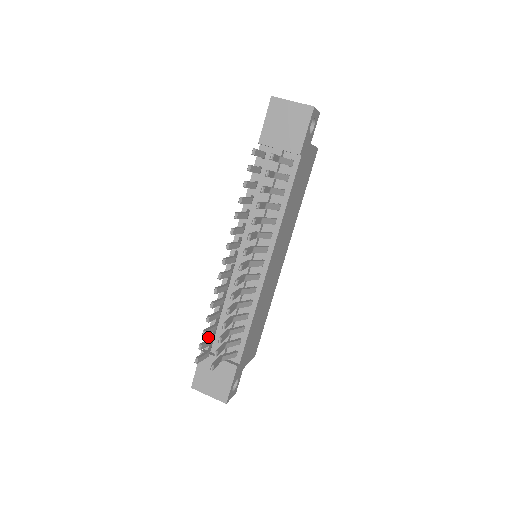
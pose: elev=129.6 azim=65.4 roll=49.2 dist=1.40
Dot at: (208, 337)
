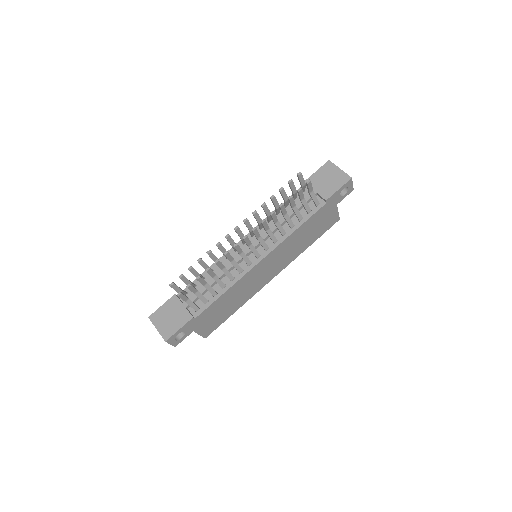
Dot at: (186, 288)
